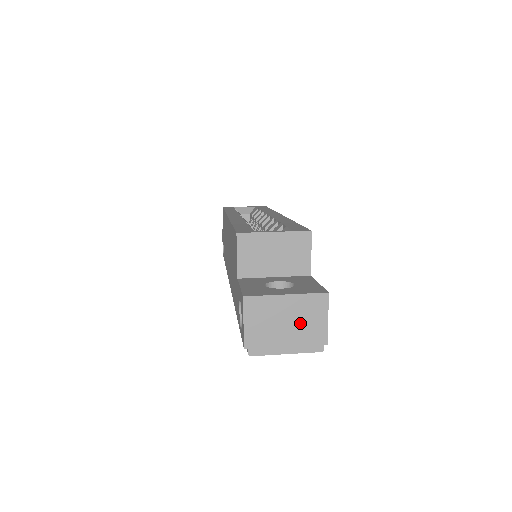
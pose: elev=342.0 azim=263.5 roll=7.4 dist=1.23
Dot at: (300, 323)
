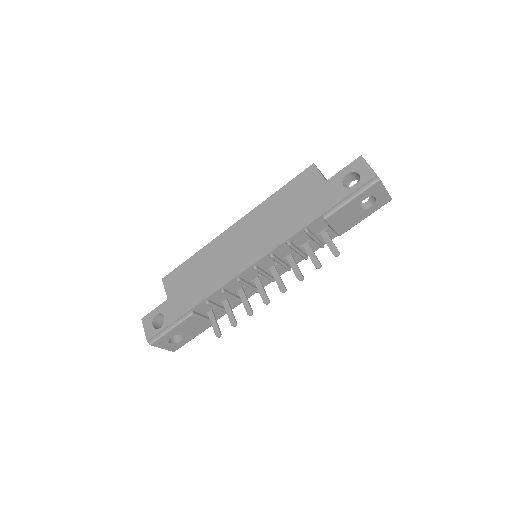
Dot at: occluded
